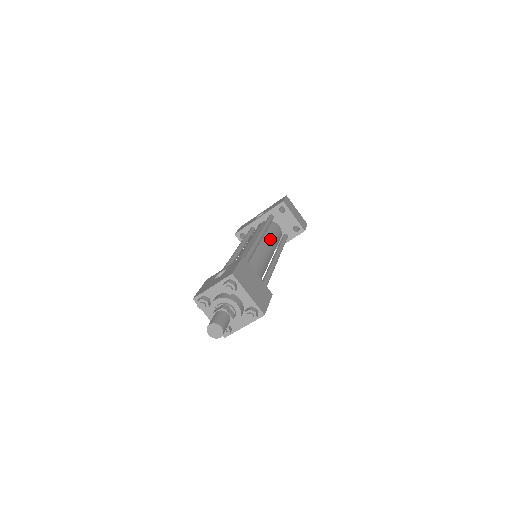
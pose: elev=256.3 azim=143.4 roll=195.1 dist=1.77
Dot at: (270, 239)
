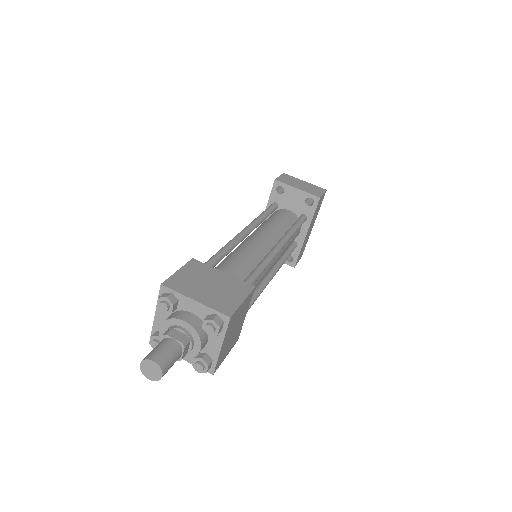
Dot at: (268, 228)
